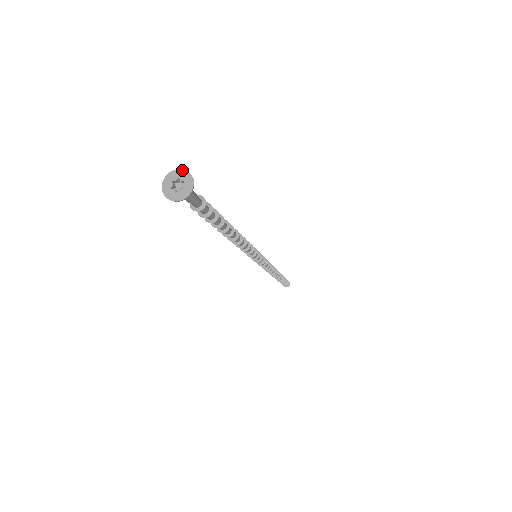
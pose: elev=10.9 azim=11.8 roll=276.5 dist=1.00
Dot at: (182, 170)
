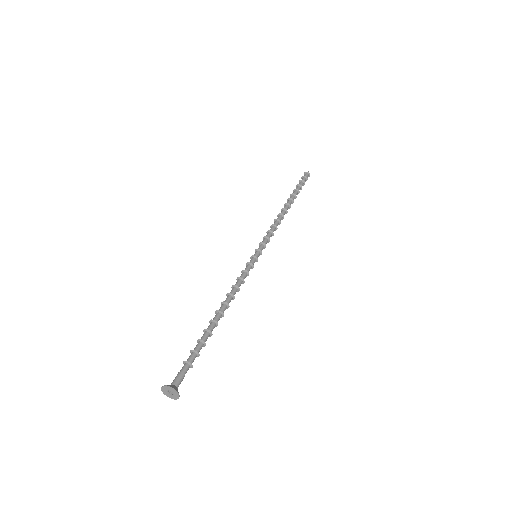
Dot at: (177, 393)
